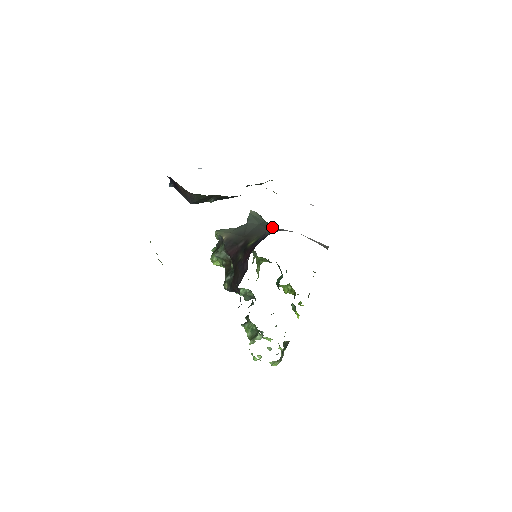
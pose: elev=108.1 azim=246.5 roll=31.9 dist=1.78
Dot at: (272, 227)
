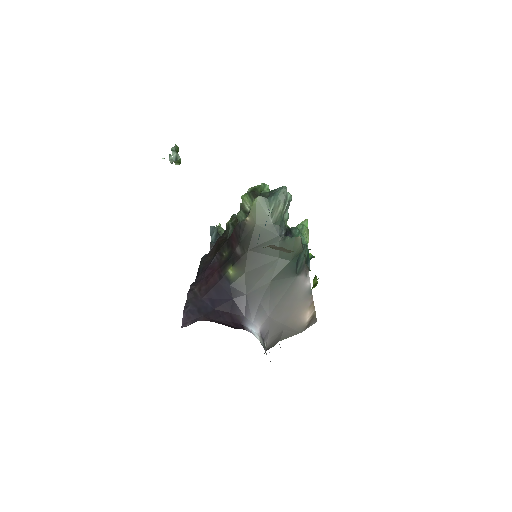
Dot at: (268, 284)
